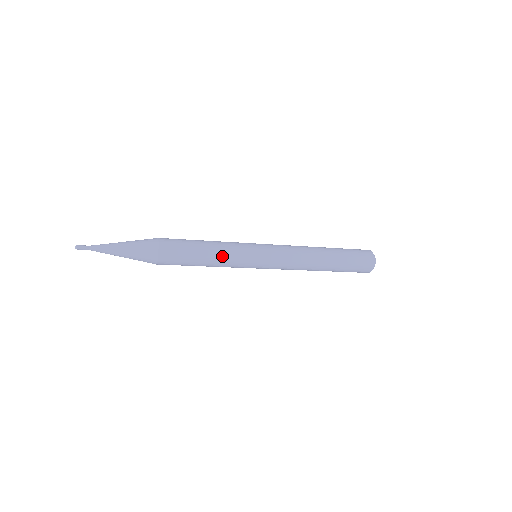
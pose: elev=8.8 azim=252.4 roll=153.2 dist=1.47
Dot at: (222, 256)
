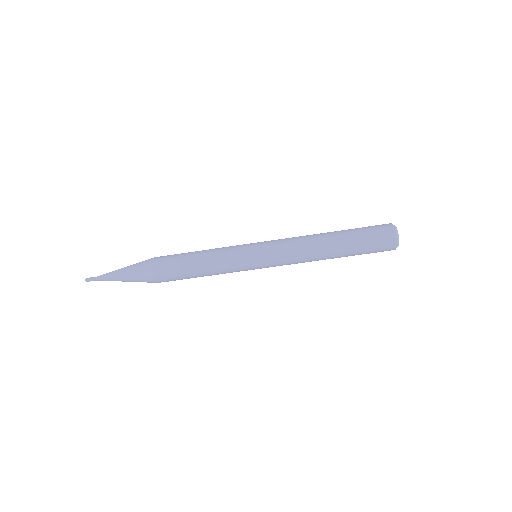
Dot at: (215, 249)
